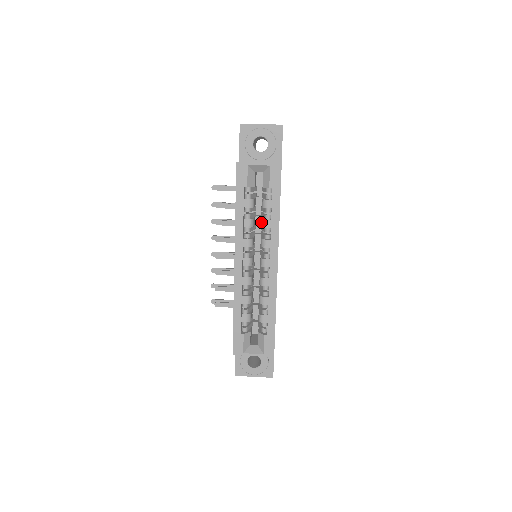
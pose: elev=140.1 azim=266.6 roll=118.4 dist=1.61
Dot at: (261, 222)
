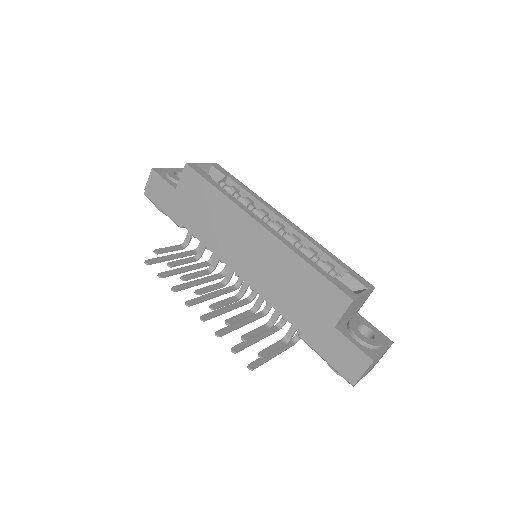
Dot at: occluded
